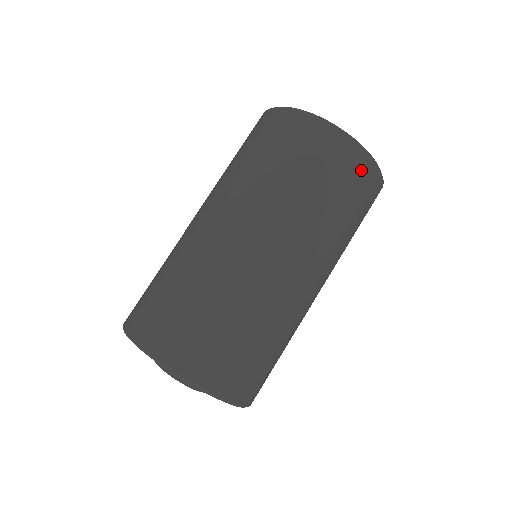
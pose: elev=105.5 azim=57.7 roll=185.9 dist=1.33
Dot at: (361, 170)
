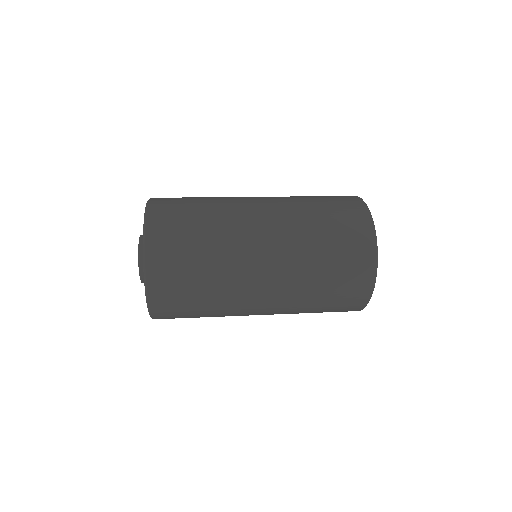
Dot at: (361, 234)
